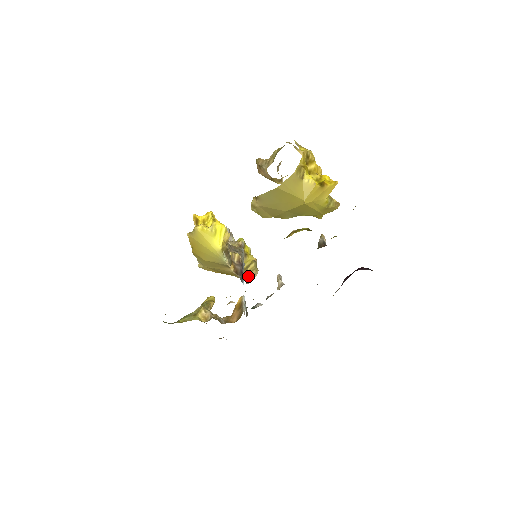
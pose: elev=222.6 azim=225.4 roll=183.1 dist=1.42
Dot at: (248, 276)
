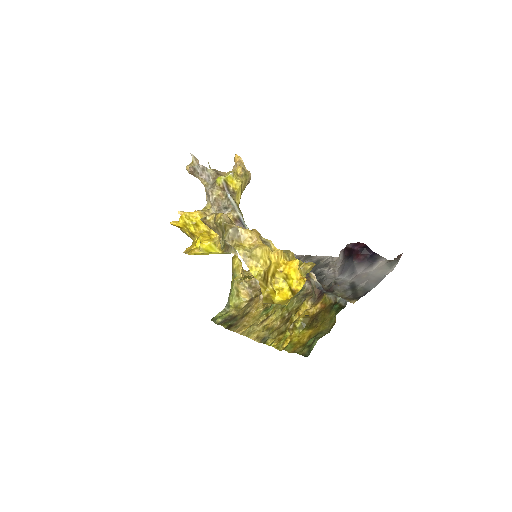
Dot at: (245, 187)
